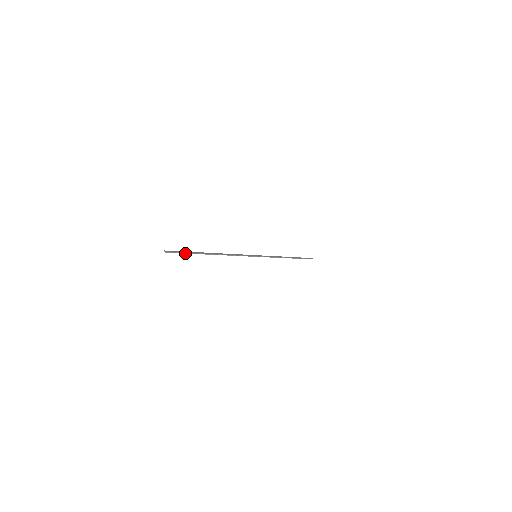
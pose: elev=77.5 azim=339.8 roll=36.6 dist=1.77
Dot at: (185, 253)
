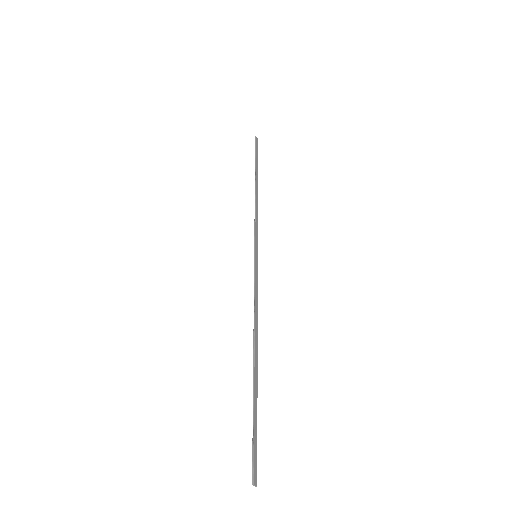
Dot at: (256, 432)
